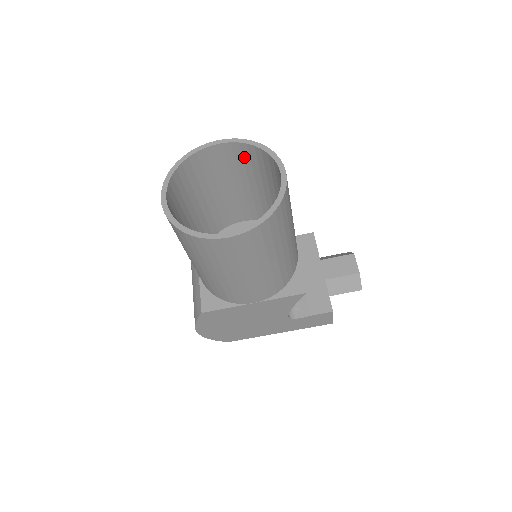
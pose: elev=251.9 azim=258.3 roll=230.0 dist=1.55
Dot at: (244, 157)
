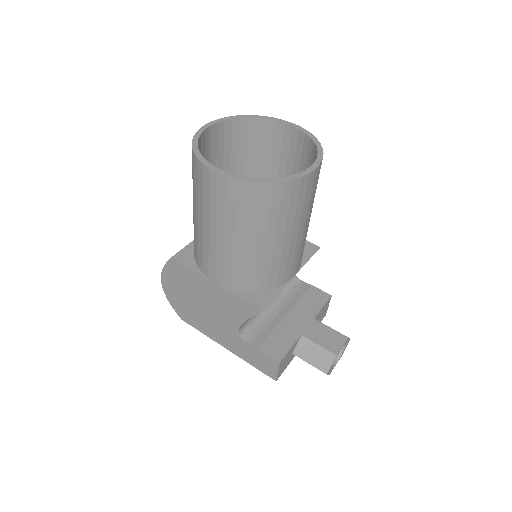
Dot at: (303, 153)
